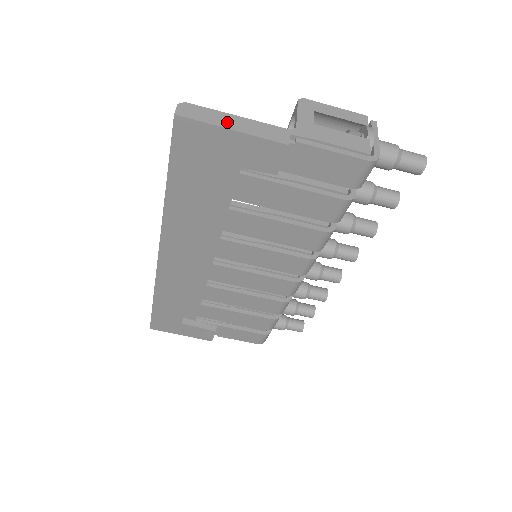
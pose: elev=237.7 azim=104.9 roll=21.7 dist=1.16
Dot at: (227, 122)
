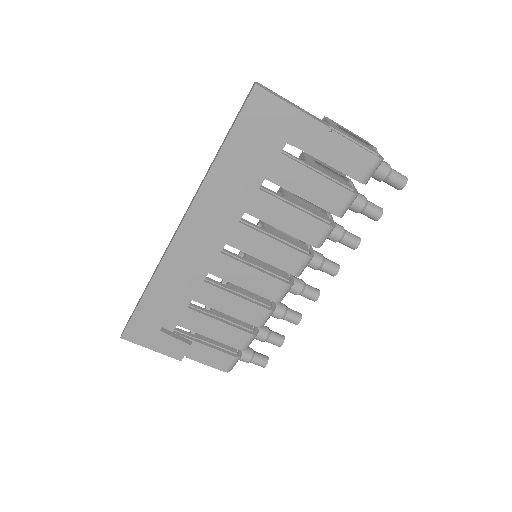
Dot at: (289, 102)
